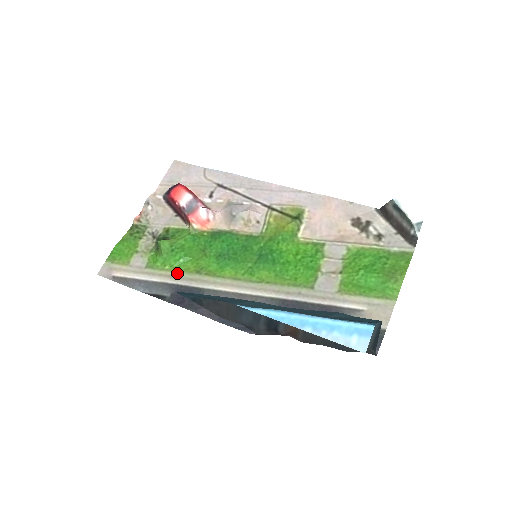
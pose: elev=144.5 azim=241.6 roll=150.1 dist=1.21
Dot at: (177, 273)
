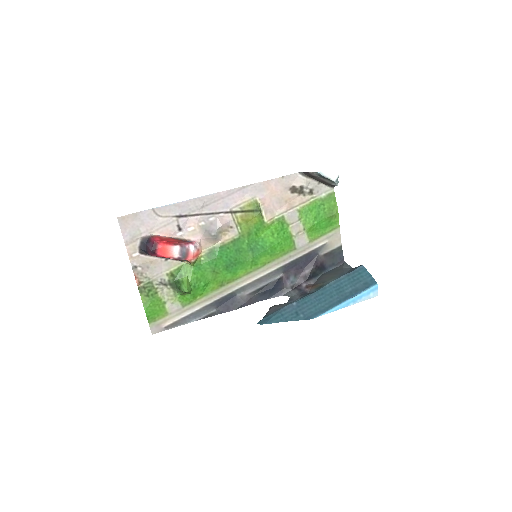
Dot at: (208, 296)
